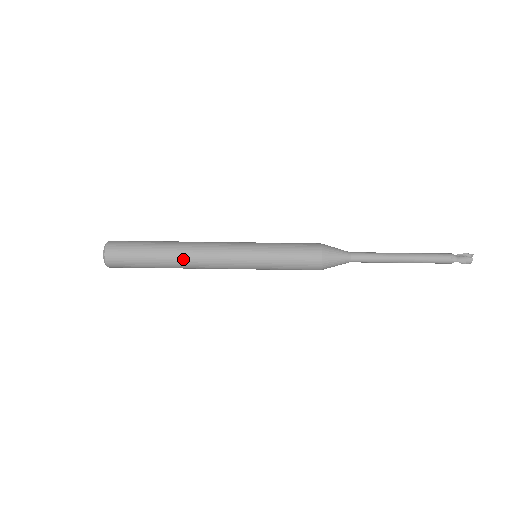
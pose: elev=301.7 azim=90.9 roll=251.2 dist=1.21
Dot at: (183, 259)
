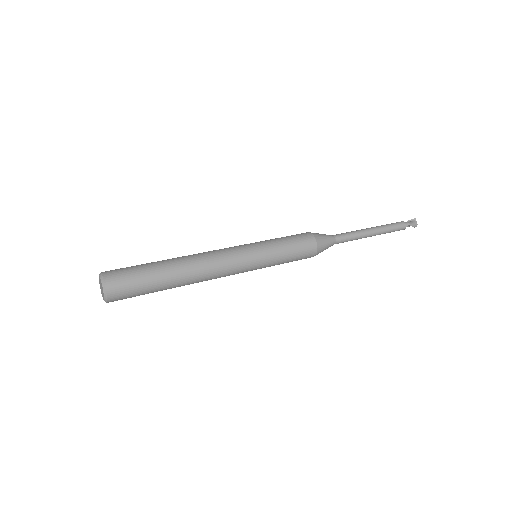
Dot at: (192, 267)
